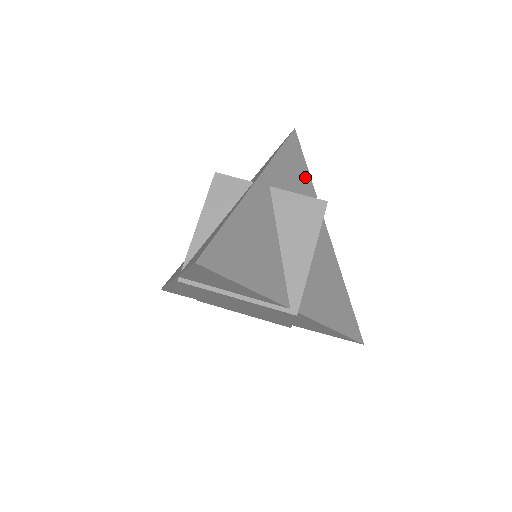
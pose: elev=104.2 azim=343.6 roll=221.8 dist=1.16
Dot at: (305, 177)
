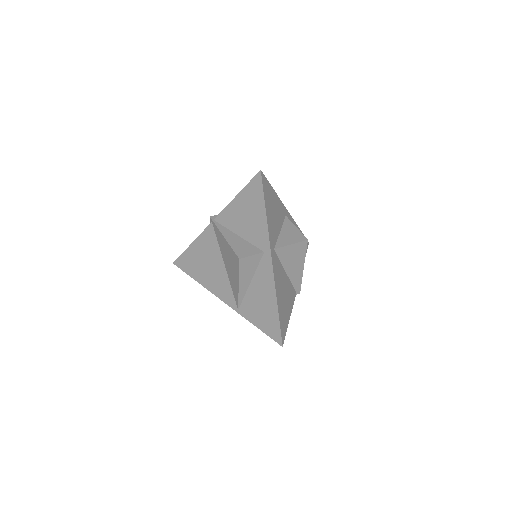
Dot at: (274, 198)
